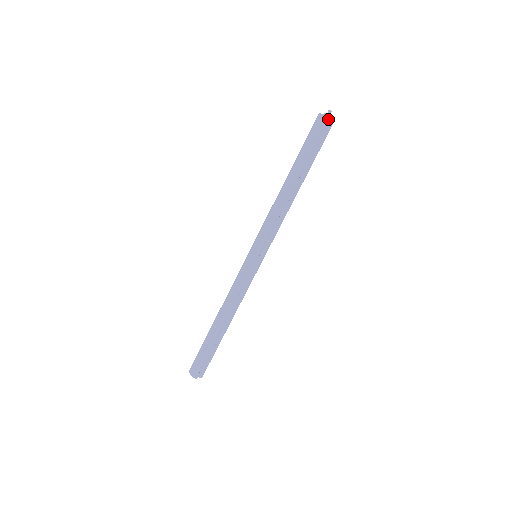
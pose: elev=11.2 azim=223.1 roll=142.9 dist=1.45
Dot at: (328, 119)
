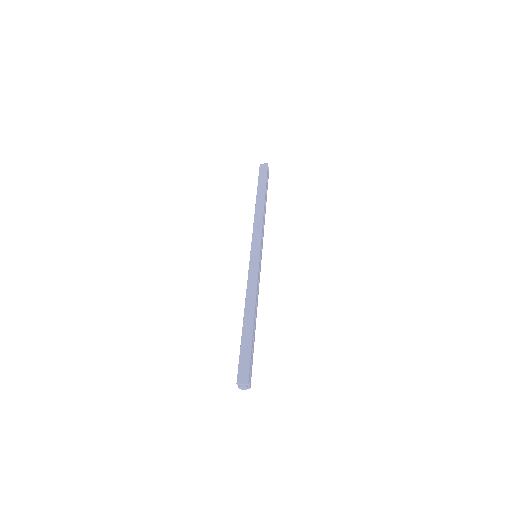
Dot at: occluded
